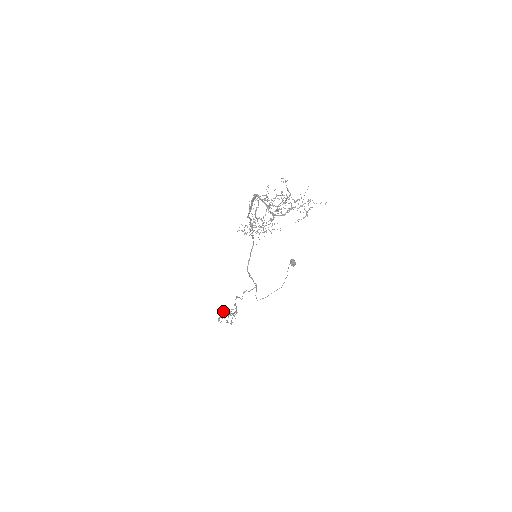
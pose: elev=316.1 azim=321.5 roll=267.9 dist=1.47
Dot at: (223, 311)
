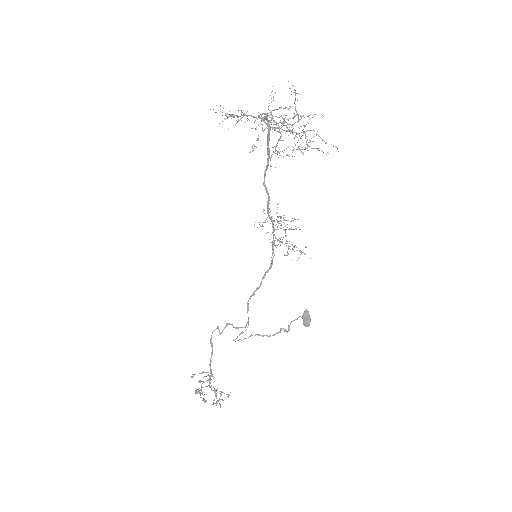
Dot at: occluded
